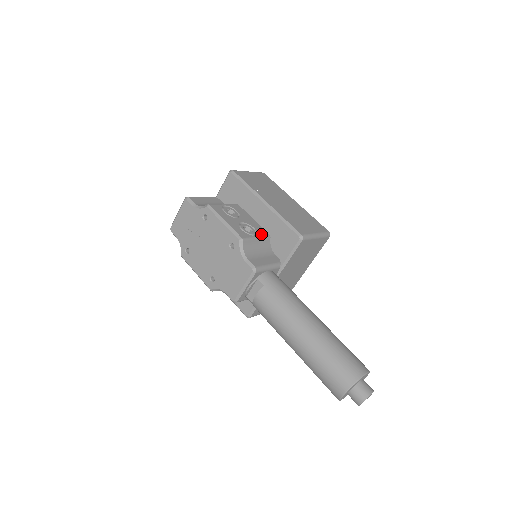
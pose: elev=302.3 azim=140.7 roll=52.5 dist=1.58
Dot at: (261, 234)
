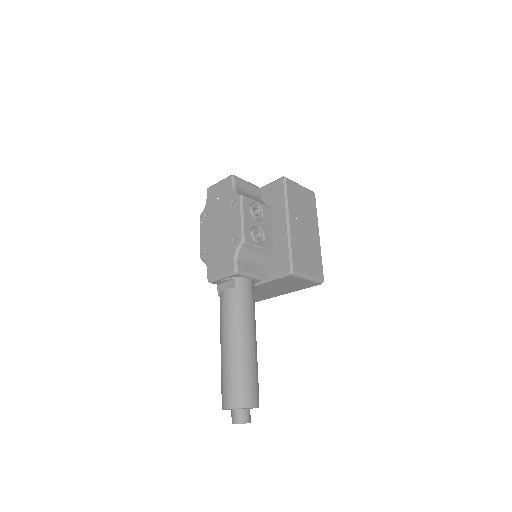
Dot at: (266, 246)
